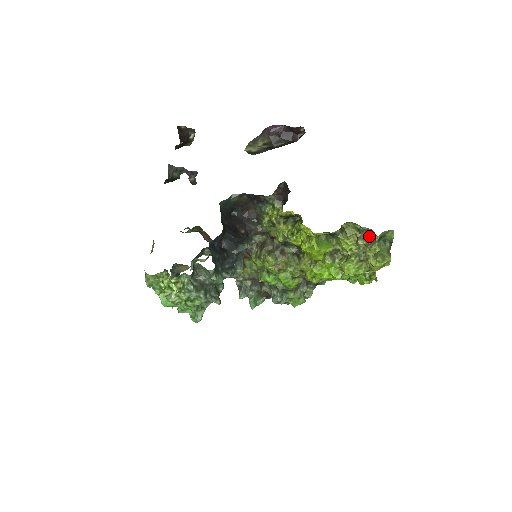
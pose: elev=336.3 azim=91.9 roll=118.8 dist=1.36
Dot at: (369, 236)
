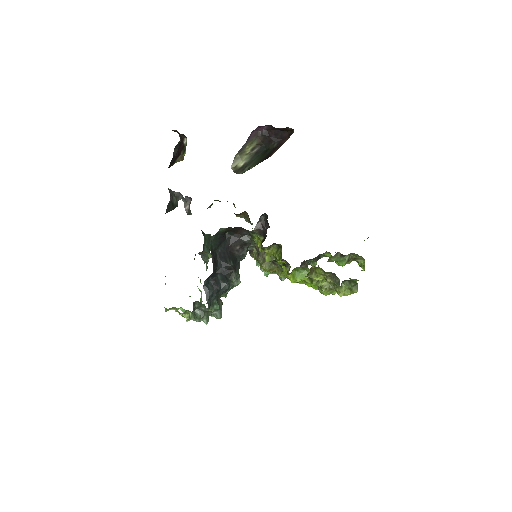
Dot at: (335, 278)
